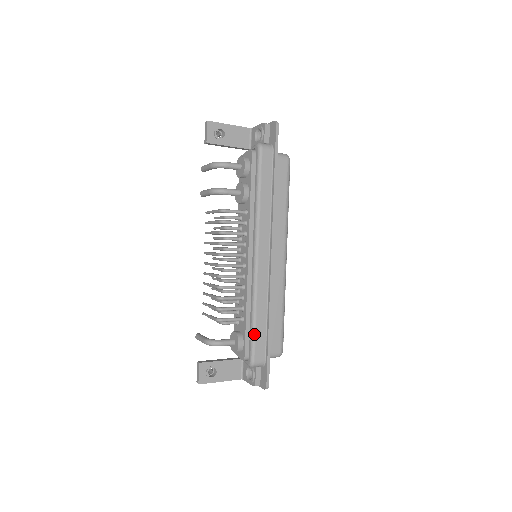
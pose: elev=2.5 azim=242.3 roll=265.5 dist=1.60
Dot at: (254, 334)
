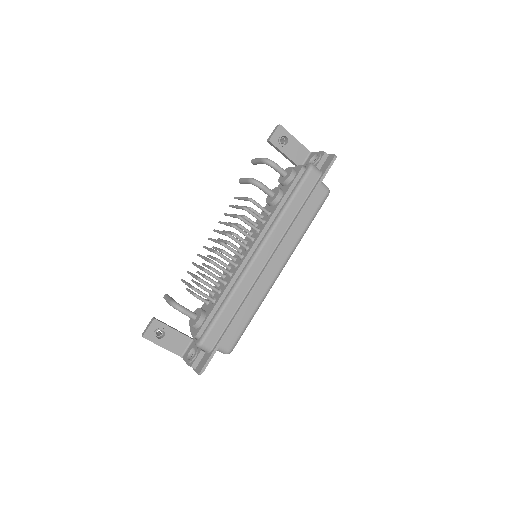
Dot at: (217, 318)
